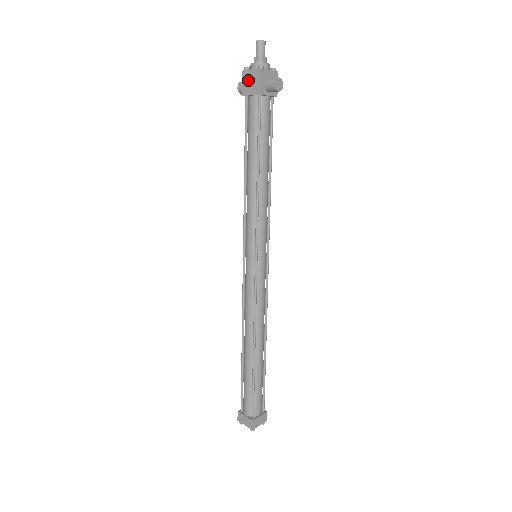
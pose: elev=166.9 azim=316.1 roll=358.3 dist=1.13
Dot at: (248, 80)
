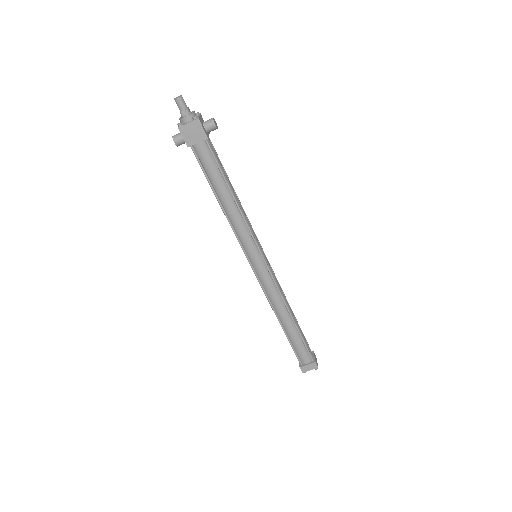
Dot at: (189, 132)
